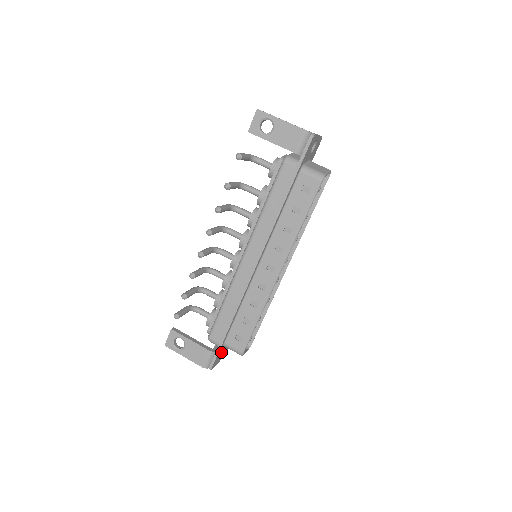
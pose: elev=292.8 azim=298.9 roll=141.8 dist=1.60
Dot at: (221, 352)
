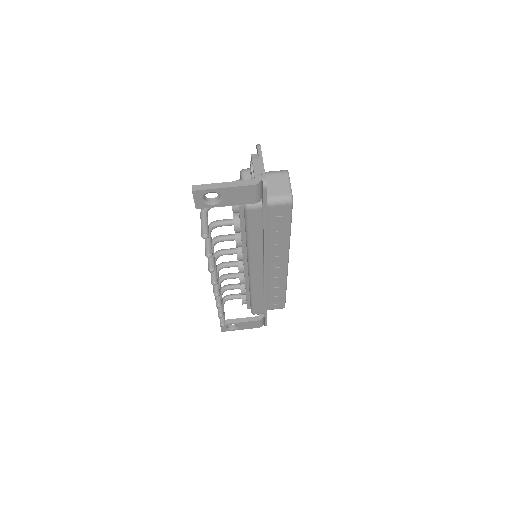
Dot at: occluded
